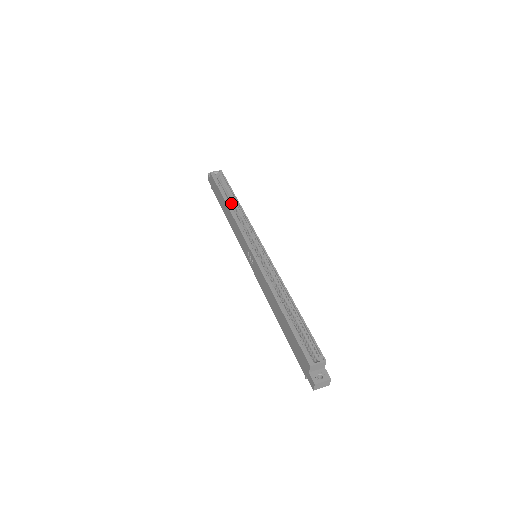
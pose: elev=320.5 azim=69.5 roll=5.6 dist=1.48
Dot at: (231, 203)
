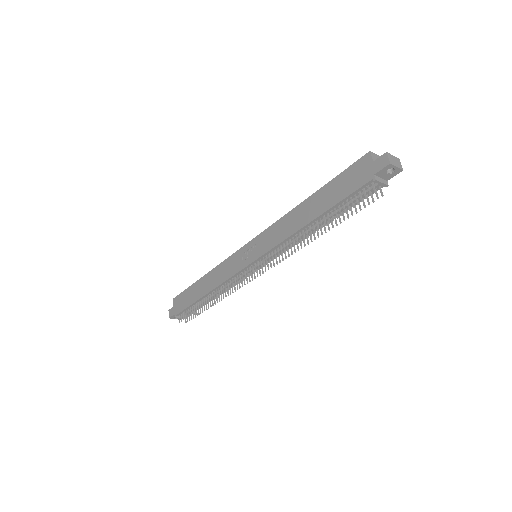
Dot at: occluded
